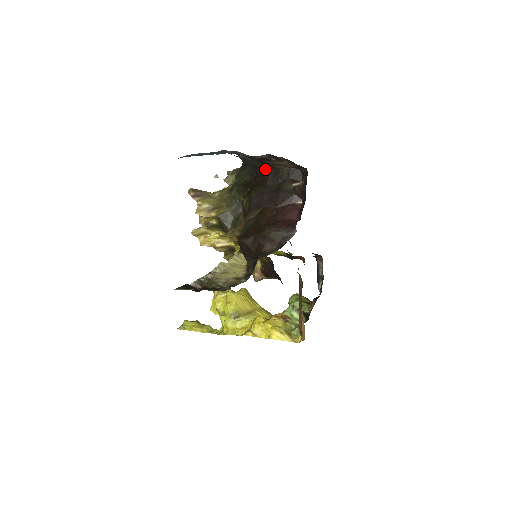
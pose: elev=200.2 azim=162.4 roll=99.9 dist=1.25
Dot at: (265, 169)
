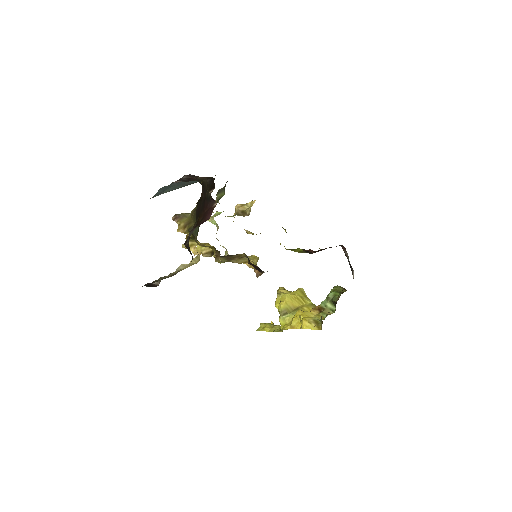
Dot at: occluded
